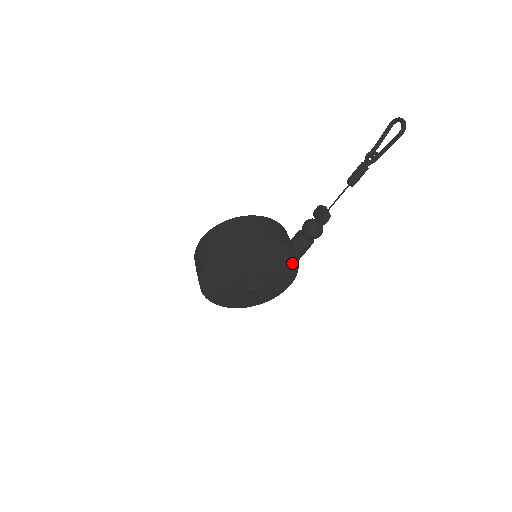
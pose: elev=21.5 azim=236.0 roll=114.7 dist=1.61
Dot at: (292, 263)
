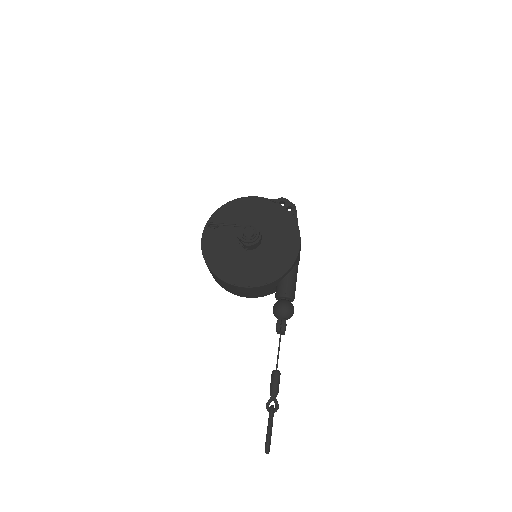
Dot at: occluded
